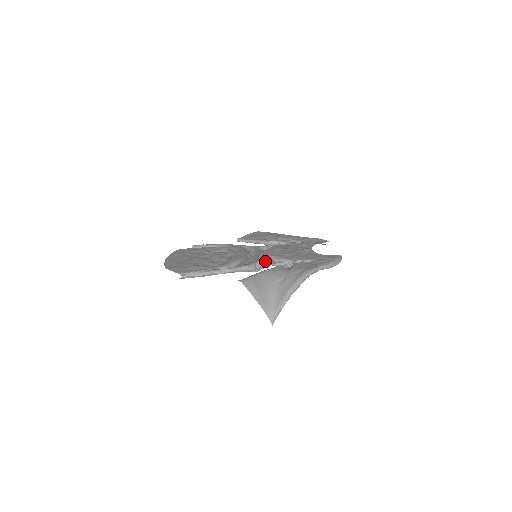
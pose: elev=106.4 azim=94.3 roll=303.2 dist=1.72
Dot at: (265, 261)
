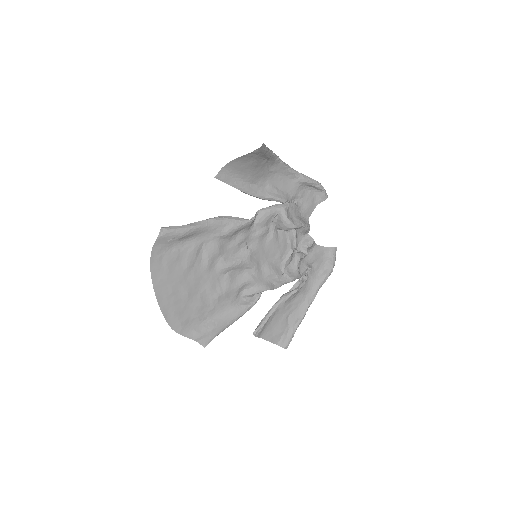
Dot at: (257, 225)
